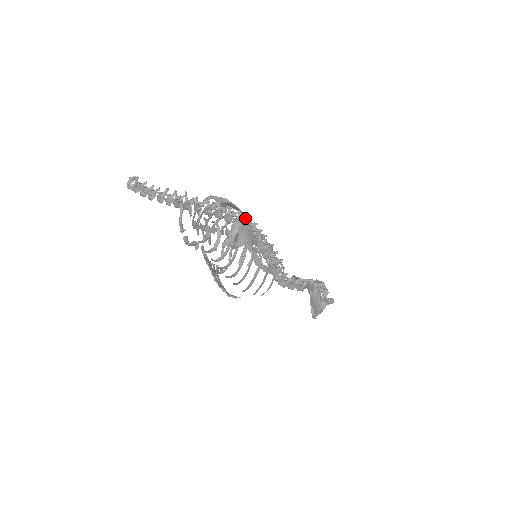
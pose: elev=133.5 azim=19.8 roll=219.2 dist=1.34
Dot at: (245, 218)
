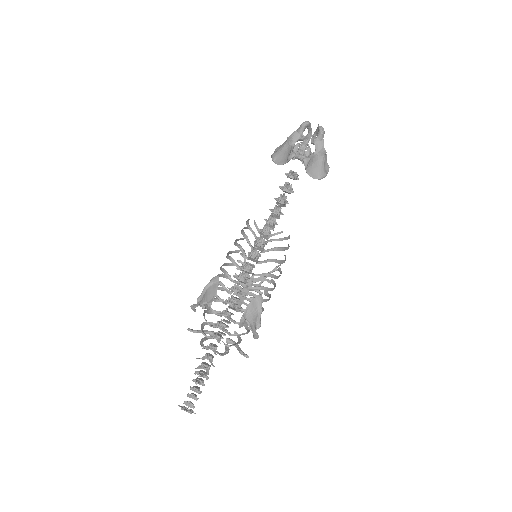
Dot at: (232, 301)
